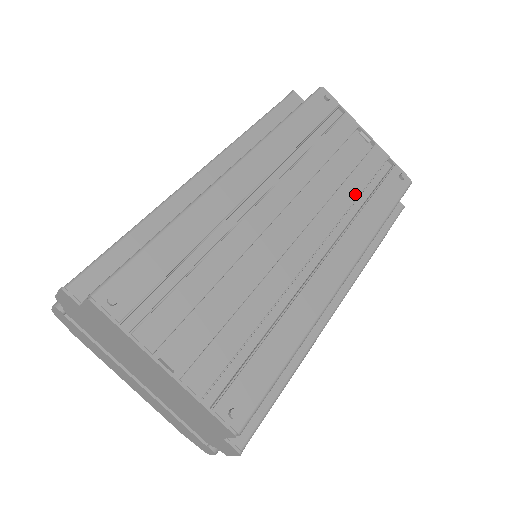
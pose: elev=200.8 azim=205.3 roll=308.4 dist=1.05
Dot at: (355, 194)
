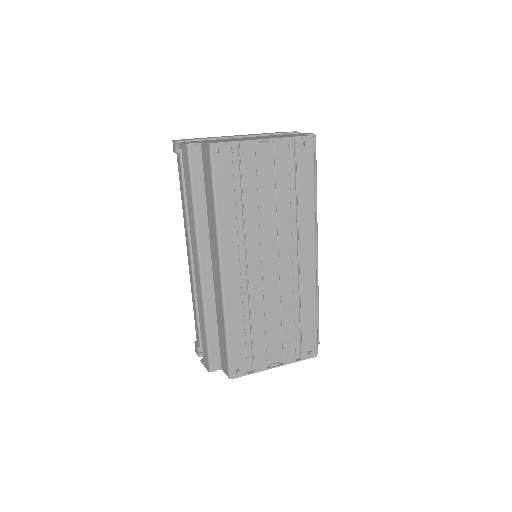
Dot at: (287, 198)
